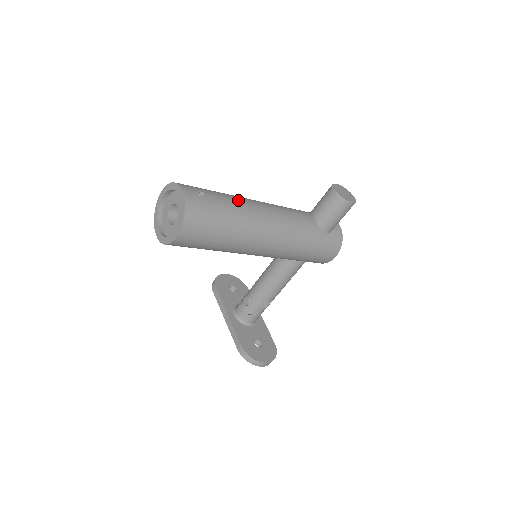
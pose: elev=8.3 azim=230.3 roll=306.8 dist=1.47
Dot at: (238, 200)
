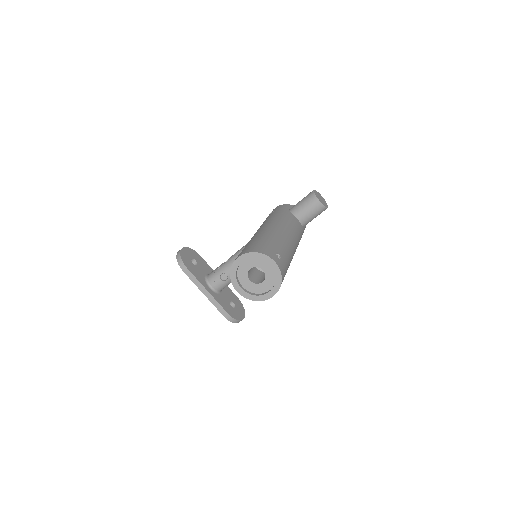
Dot at: (284, 241)
